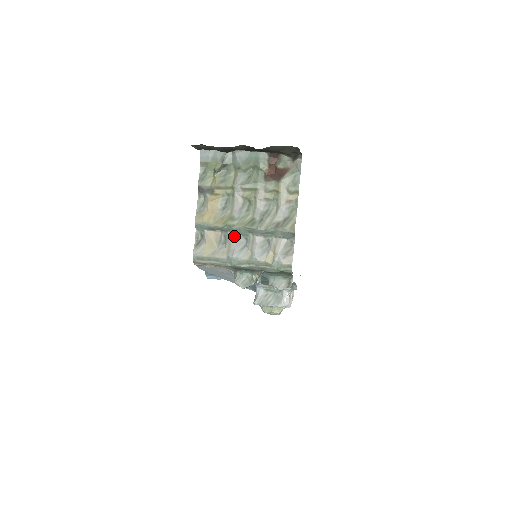
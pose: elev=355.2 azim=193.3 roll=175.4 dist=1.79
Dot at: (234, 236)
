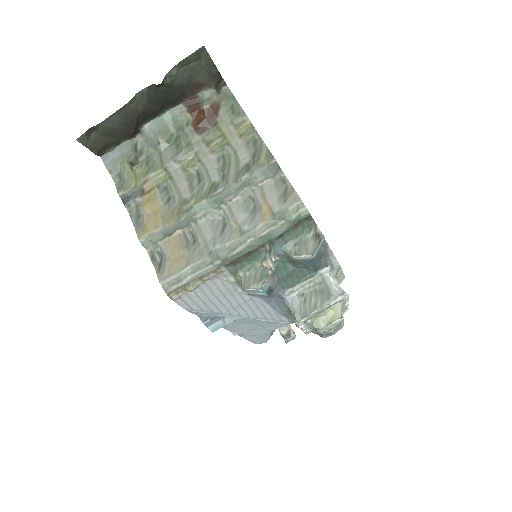
Dot at: (202, 223)
